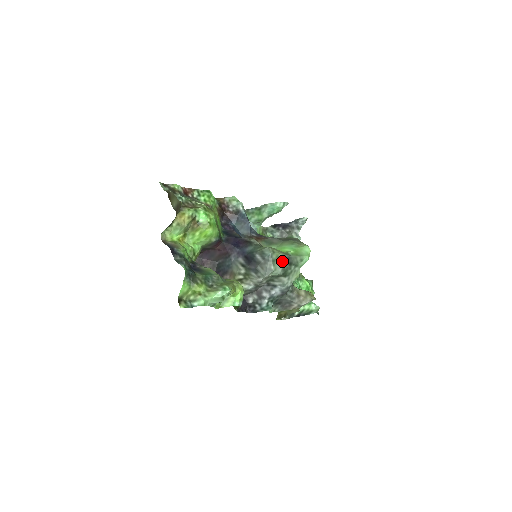
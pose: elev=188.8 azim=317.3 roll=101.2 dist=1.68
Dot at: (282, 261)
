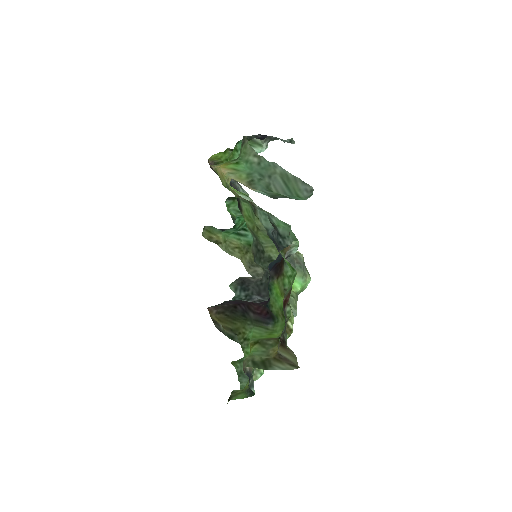
Dot at: occluded
